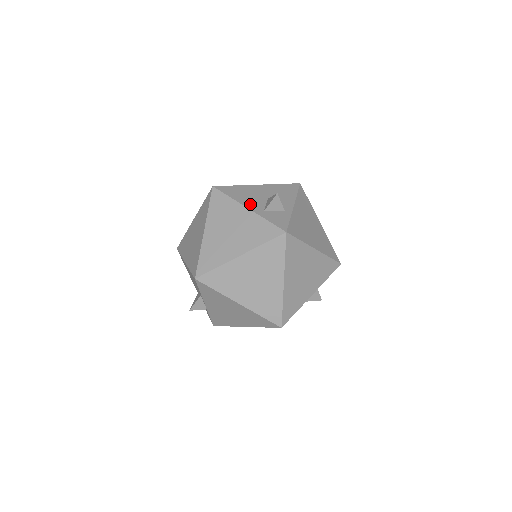
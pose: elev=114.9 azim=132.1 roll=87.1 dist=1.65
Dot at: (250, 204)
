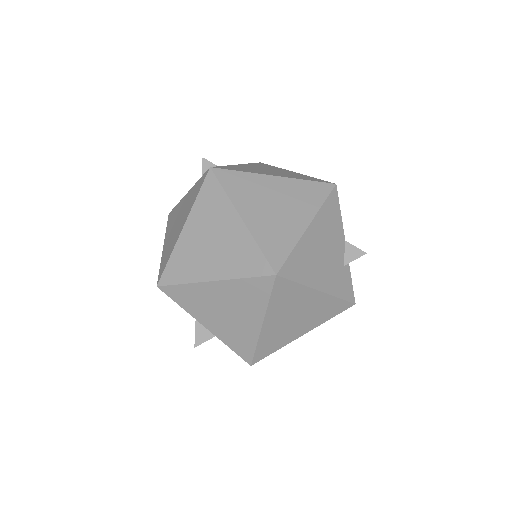
Dot at: occluded
